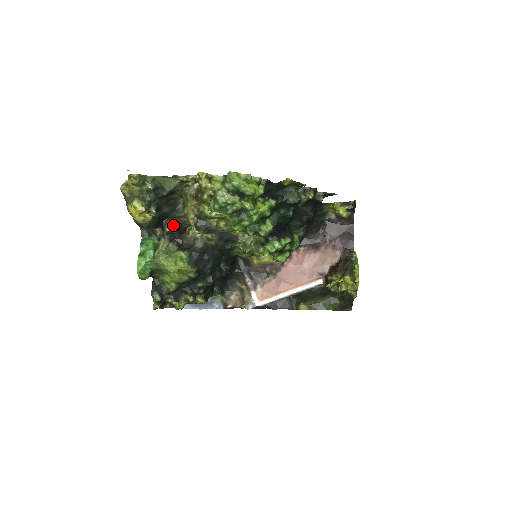
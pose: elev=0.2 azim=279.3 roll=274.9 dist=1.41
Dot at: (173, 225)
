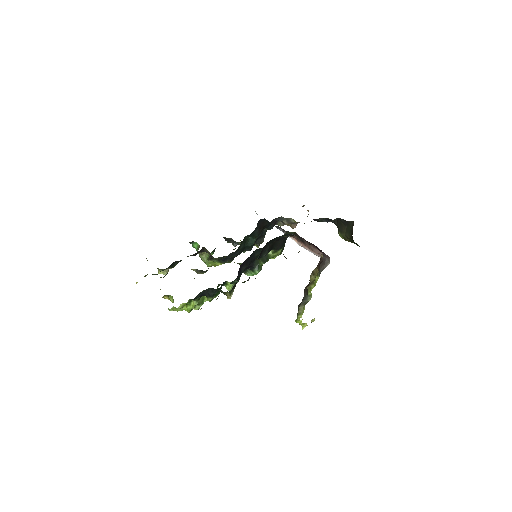
Dot at: occluded
